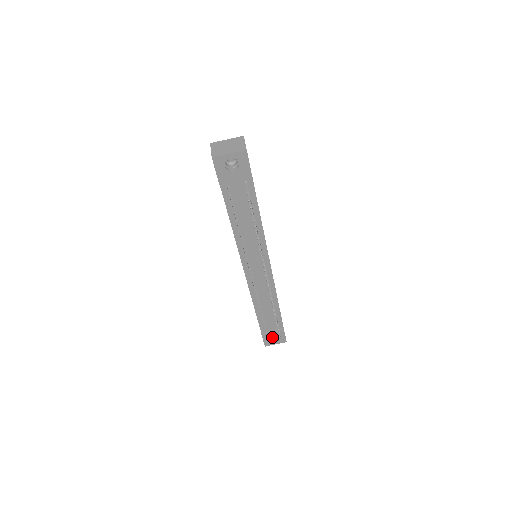
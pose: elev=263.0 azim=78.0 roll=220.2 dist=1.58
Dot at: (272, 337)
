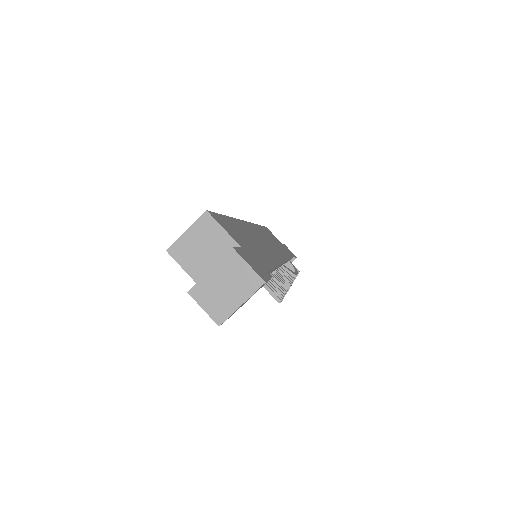
Dot at: occluded
